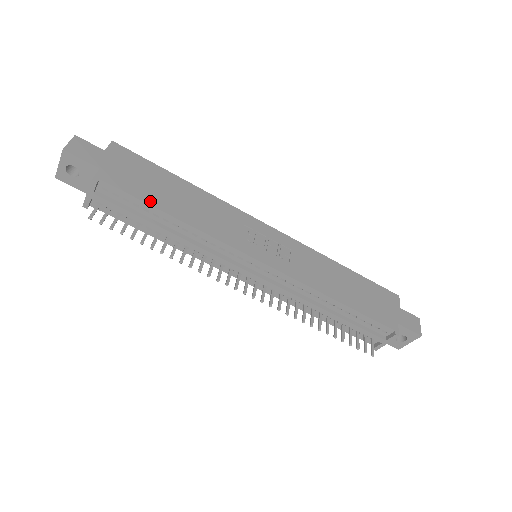
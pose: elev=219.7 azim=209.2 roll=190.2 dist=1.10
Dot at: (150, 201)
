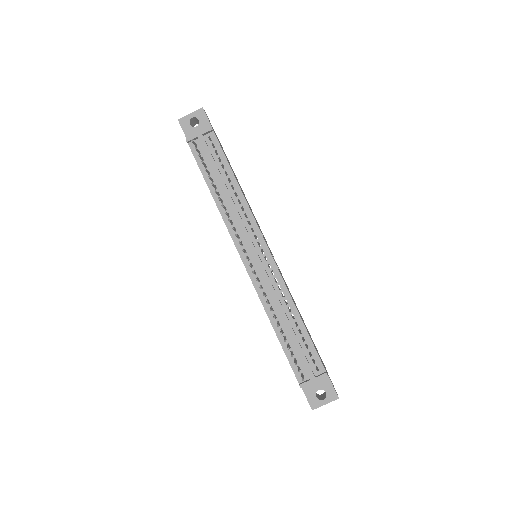
Dot at: (229, 164)
